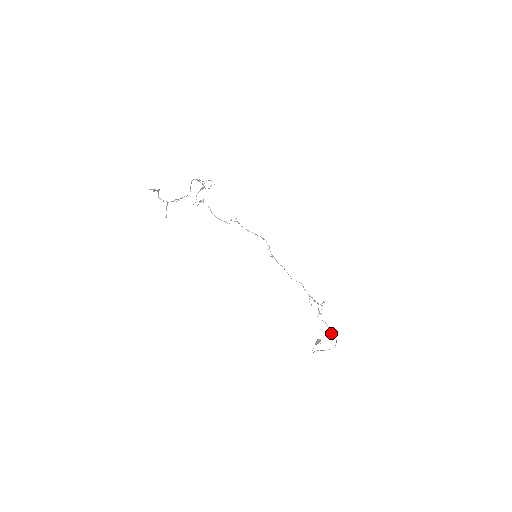
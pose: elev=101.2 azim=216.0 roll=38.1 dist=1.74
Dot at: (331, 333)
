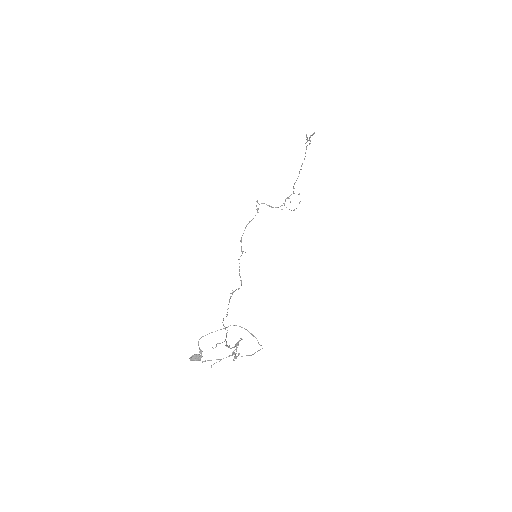
Dot at: occluded
